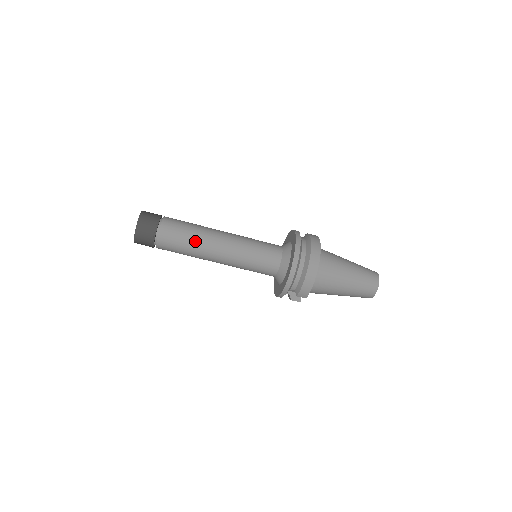
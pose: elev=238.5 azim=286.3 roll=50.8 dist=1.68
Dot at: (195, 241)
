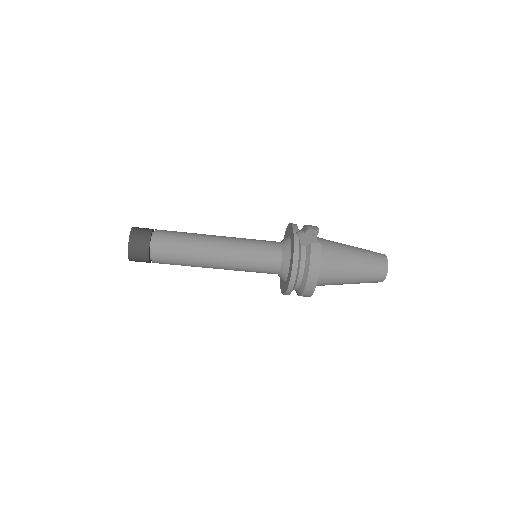
Dot at: (189, 265)
